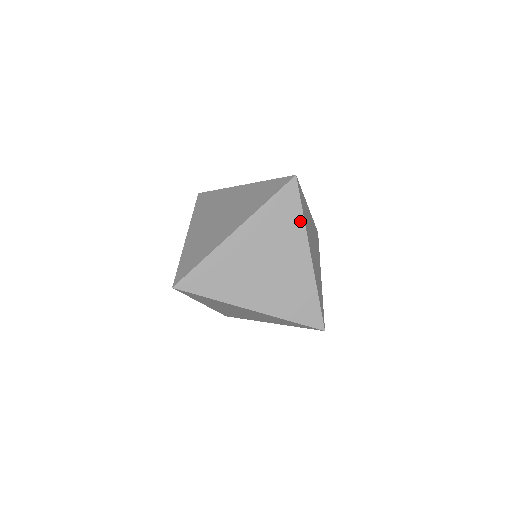
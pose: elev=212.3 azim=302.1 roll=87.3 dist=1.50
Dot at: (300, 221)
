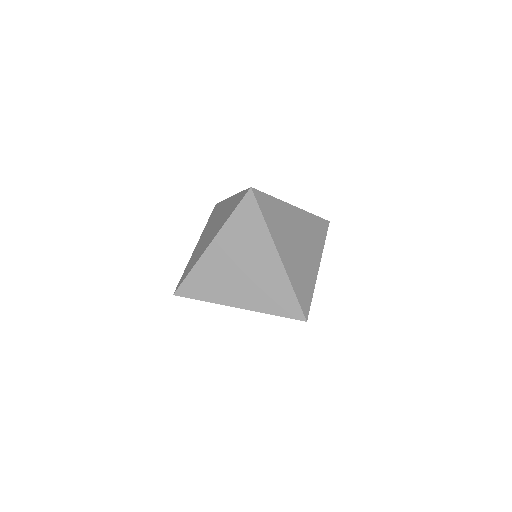
Dot at: (263, 227)
